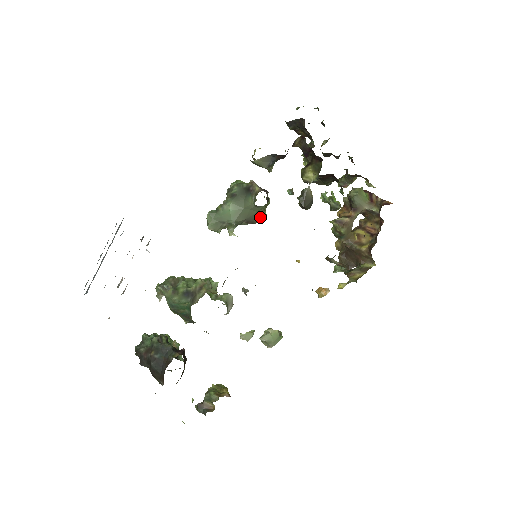
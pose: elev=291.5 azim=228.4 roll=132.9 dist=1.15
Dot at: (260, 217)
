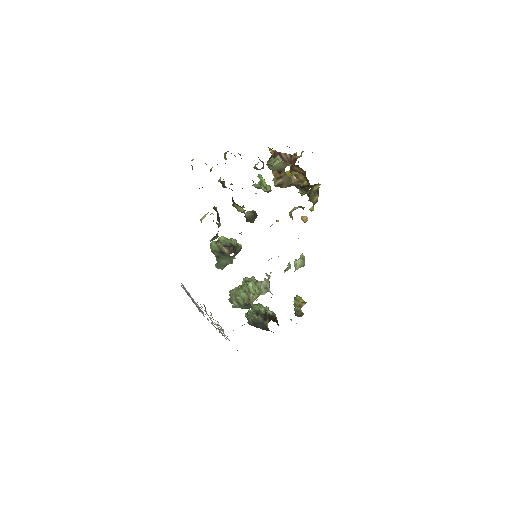
Dot at: (240, 249)
